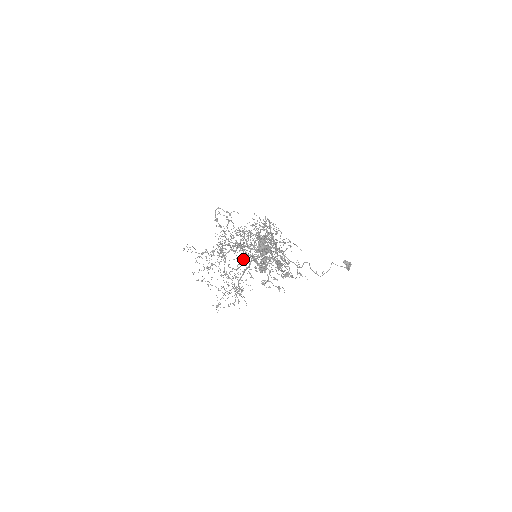
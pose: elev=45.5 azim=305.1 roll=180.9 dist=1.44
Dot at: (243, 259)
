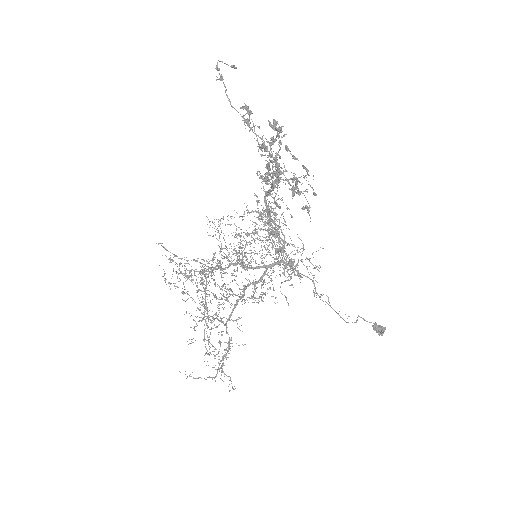
Dot at: (250, 113)
